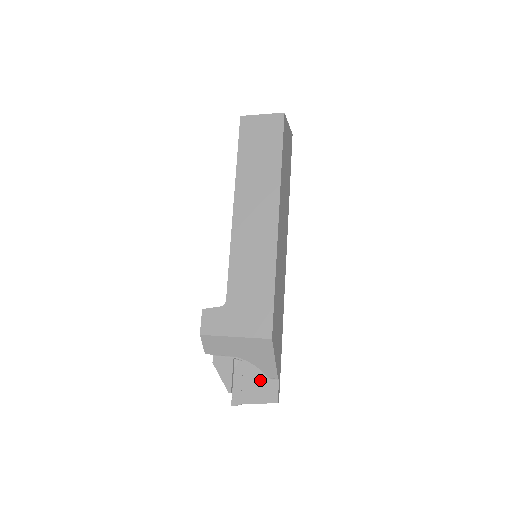
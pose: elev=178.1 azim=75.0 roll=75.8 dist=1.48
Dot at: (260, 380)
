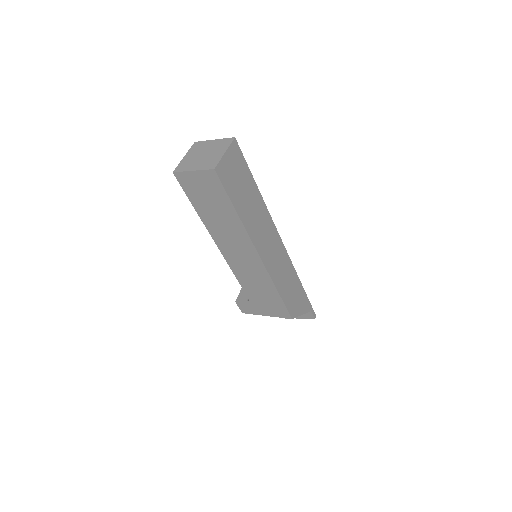
Dot at: occluded
